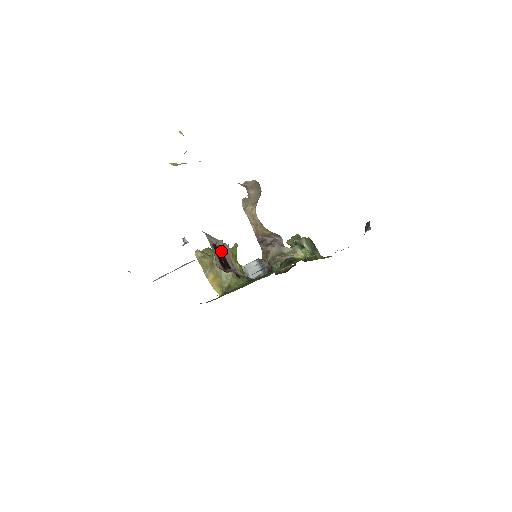
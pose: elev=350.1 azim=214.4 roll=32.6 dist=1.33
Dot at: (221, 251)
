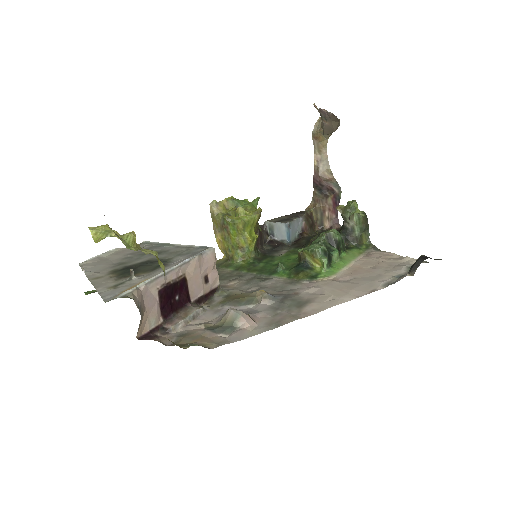
Dot at: (182, 281)
